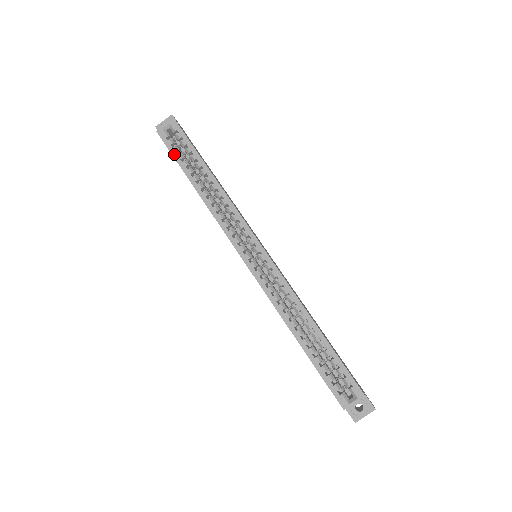
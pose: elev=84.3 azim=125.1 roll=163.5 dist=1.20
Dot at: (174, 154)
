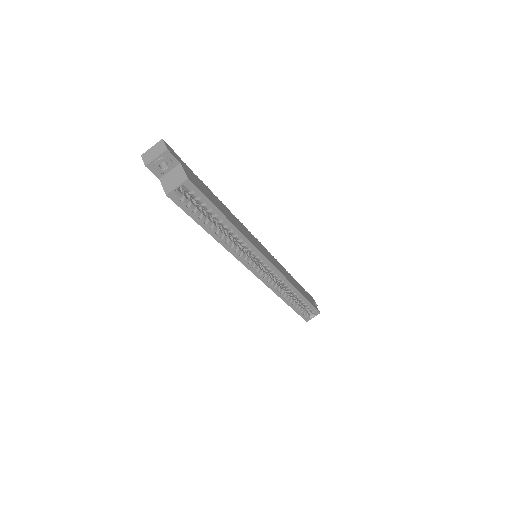
Dot at: (190, 214)
